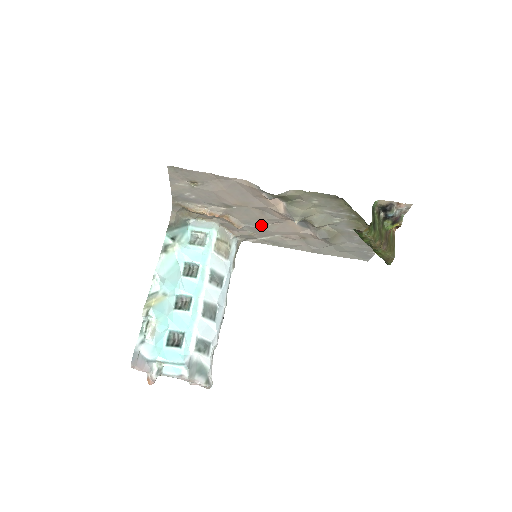
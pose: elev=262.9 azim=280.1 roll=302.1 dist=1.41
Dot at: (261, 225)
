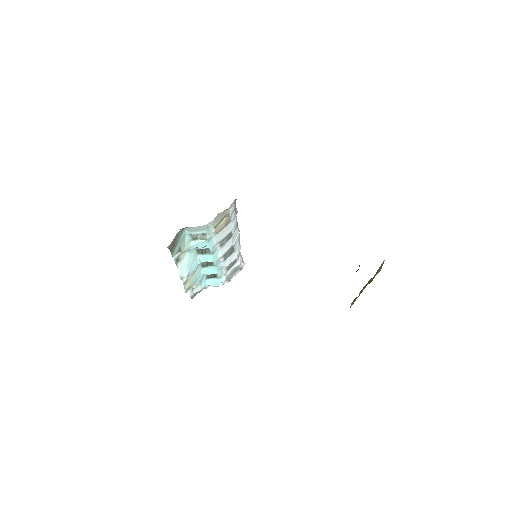
Dot at: occluded
